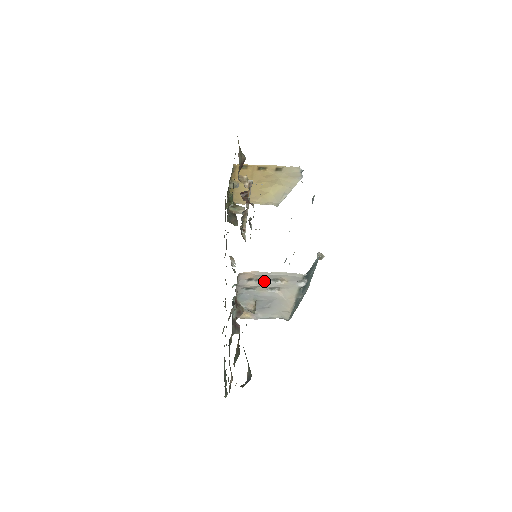
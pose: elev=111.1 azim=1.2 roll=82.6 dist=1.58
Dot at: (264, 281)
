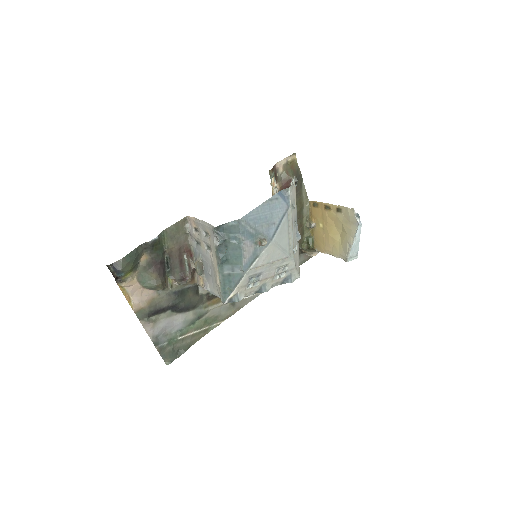
Dot at: (201, 233)
